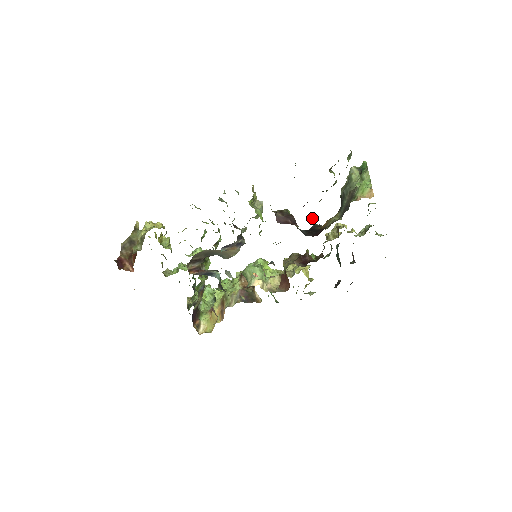
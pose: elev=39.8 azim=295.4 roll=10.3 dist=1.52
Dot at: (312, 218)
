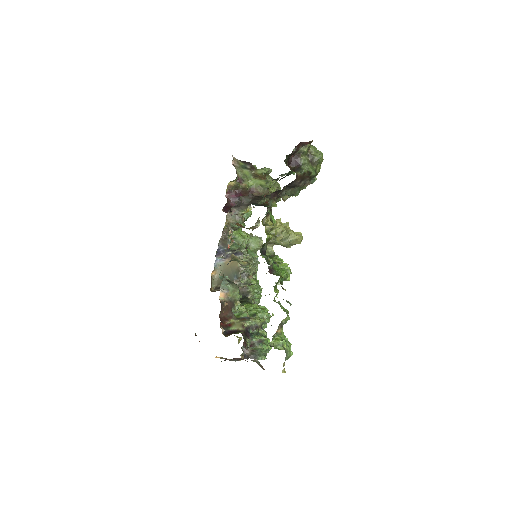
Dot at: occluded
